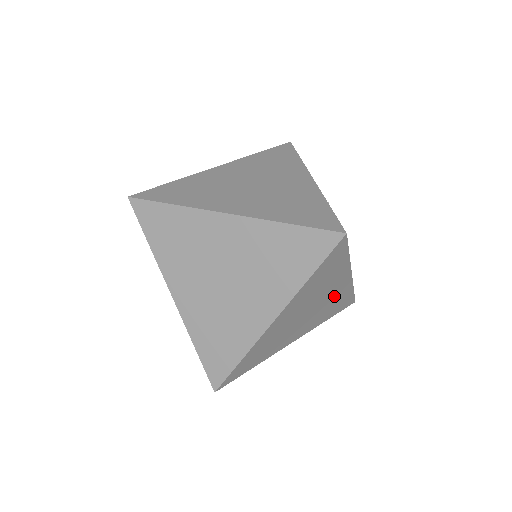
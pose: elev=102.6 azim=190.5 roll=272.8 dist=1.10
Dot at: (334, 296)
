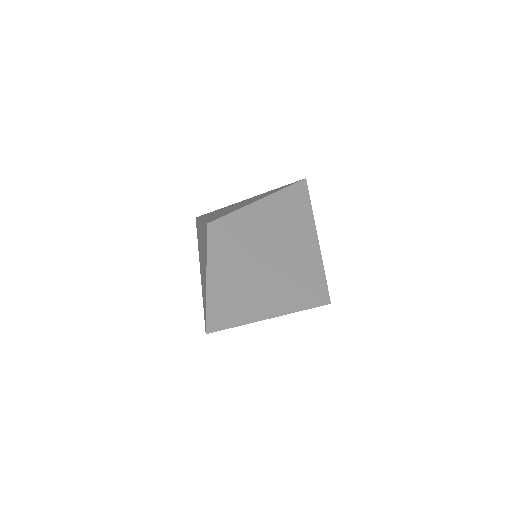
Dot at: occluded
